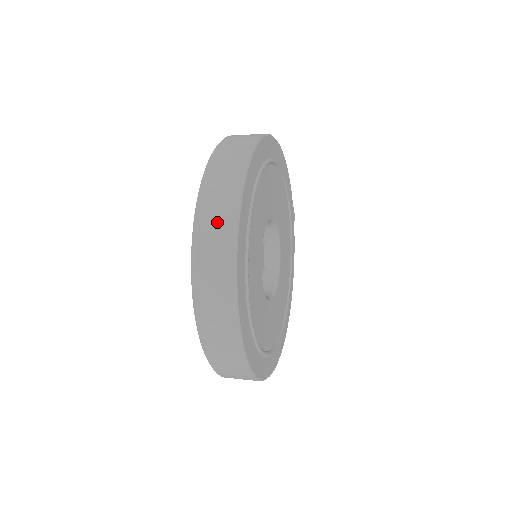
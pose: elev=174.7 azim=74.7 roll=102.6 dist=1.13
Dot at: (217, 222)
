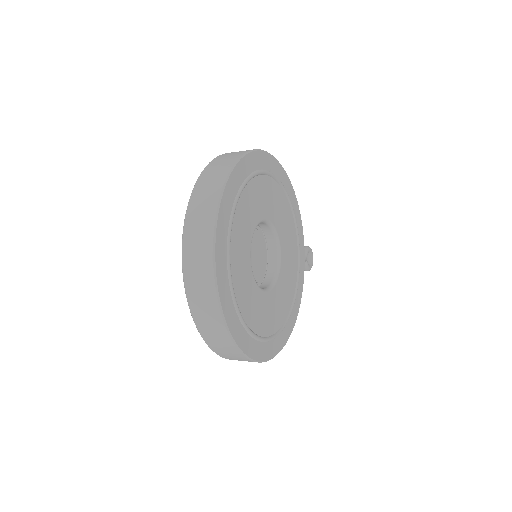
Dot at: (208, 190)
